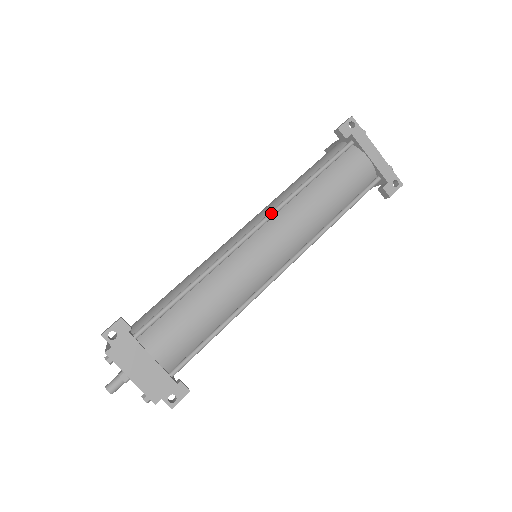
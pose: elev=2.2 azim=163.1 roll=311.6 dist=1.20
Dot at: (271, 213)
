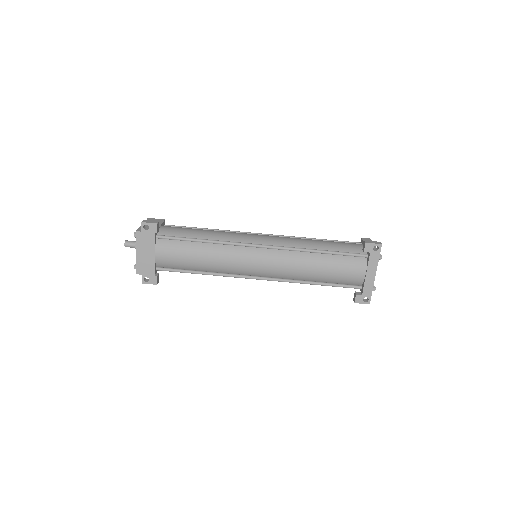
Dot at: (281, 247)
